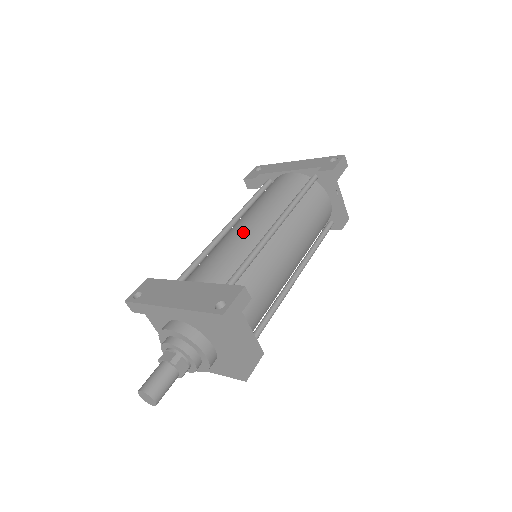
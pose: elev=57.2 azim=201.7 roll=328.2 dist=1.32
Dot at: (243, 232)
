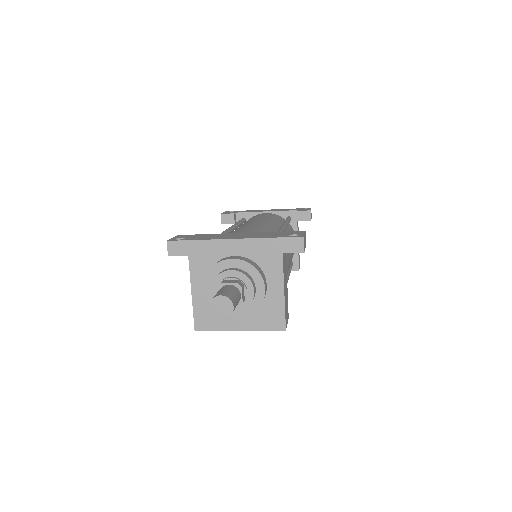
Dot at: (259, 224)
